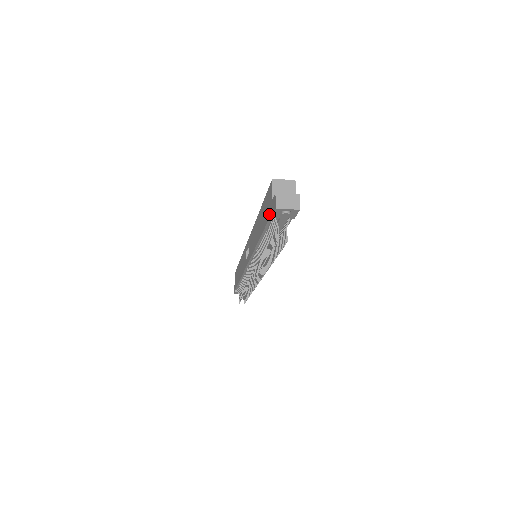
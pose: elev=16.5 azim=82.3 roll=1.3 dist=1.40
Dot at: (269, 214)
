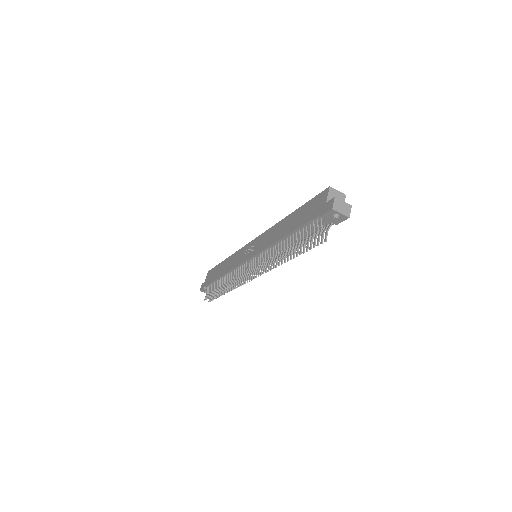
Dot at: (316, 214)
